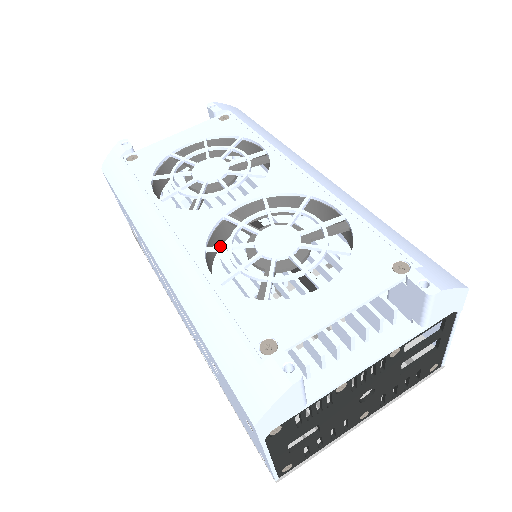
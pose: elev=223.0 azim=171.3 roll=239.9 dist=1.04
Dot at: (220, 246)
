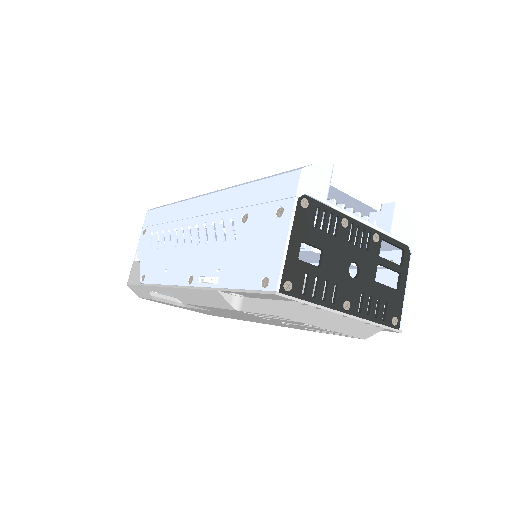
Dot at: occluded
